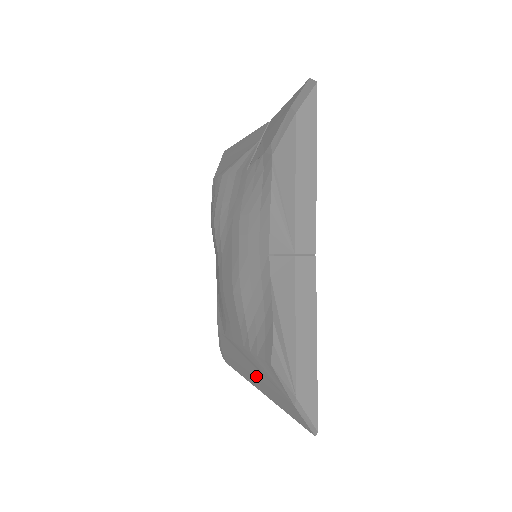
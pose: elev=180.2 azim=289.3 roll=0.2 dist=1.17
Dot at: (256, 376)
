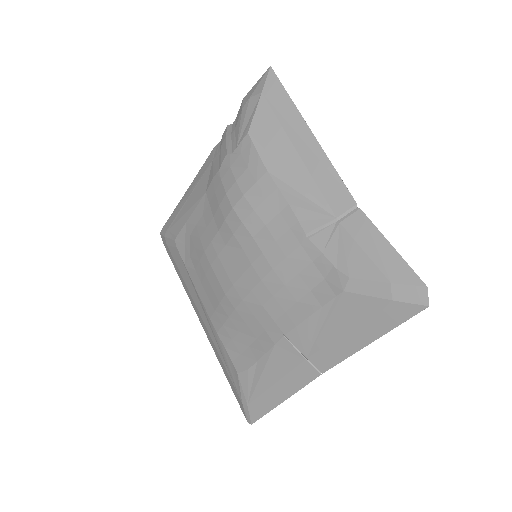
Dot at: (209, 334)
